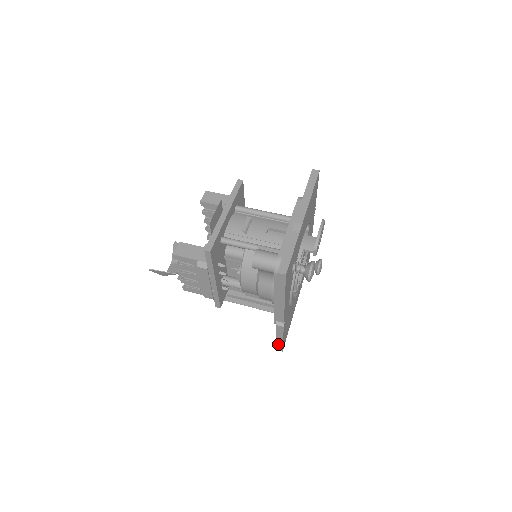
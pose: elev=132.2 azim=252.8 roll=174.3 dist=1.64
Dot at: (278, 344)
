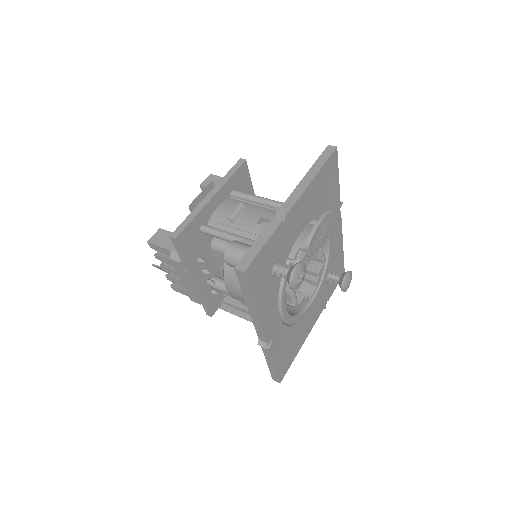
Dot at: (272, 372)
